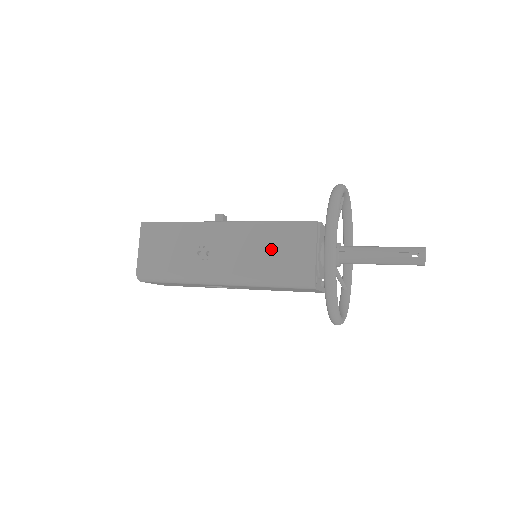
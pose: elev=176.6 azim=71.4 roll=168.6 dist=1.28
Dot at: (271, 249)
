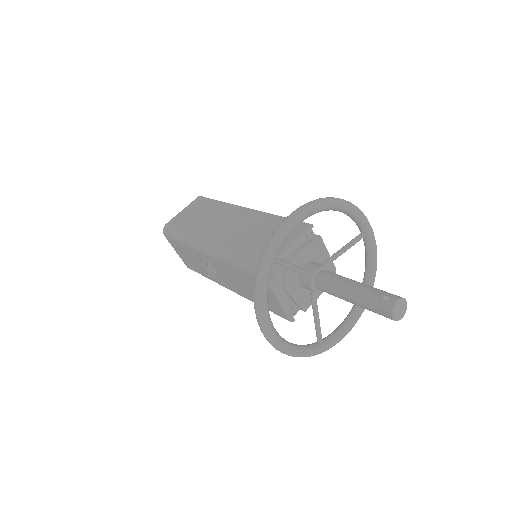
Dot at: (259, 233)
